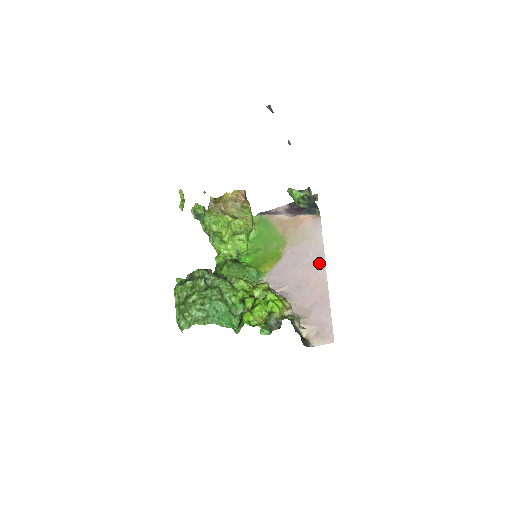
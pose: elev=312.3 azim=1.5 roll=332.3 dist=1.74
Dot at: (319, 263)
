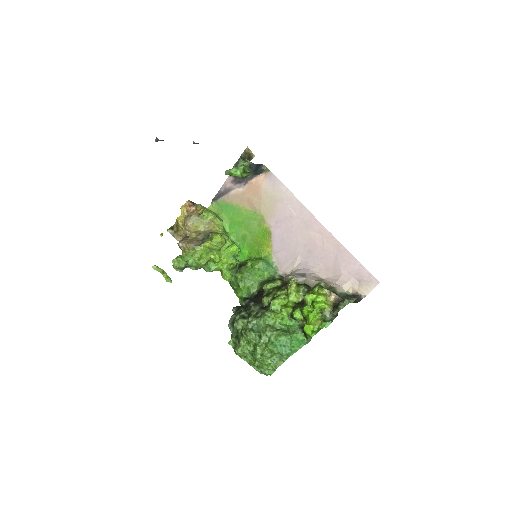
Dot at: (309, 219)
